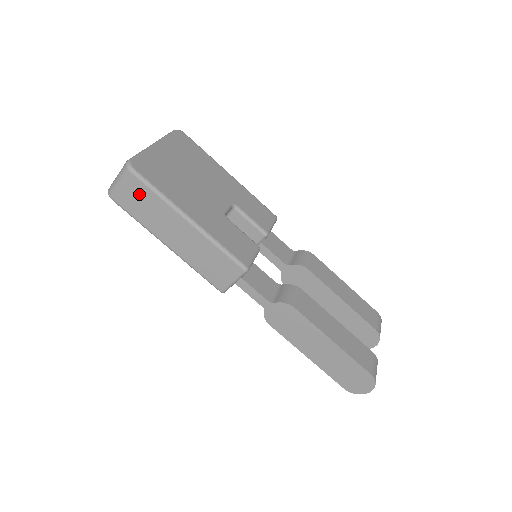
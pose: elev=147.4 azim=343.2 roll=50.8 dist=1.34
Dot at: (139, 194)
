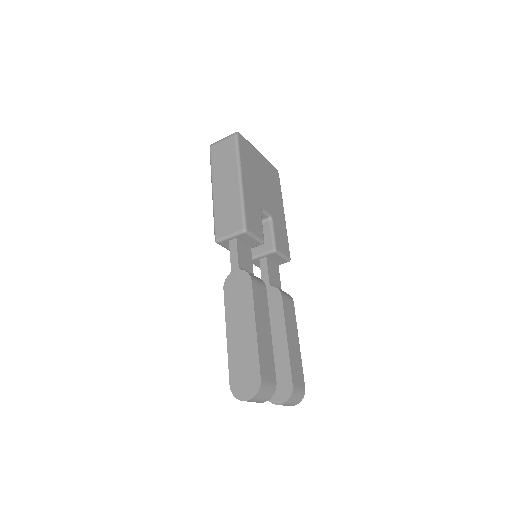
Dot at: (227, 150)
